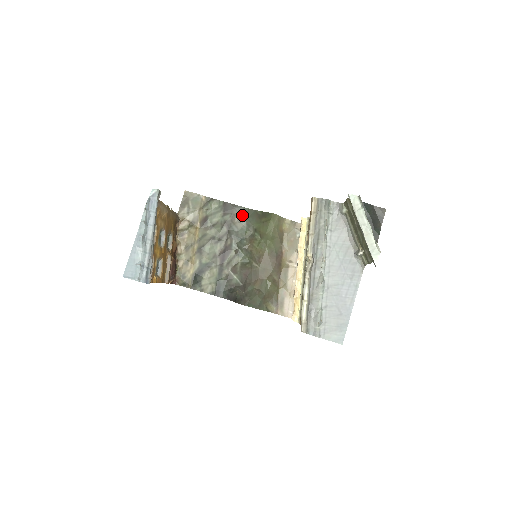
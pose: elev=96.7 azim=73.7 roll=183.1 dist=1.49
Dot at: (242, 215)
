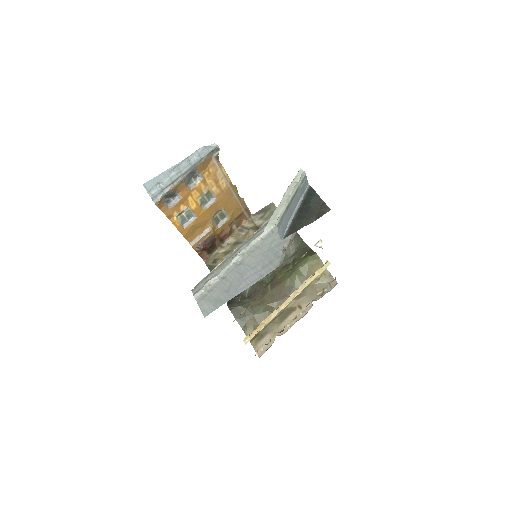
Dot at: (296, 245)
